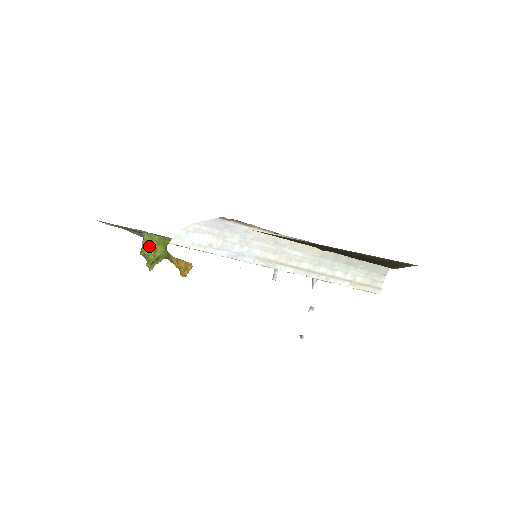
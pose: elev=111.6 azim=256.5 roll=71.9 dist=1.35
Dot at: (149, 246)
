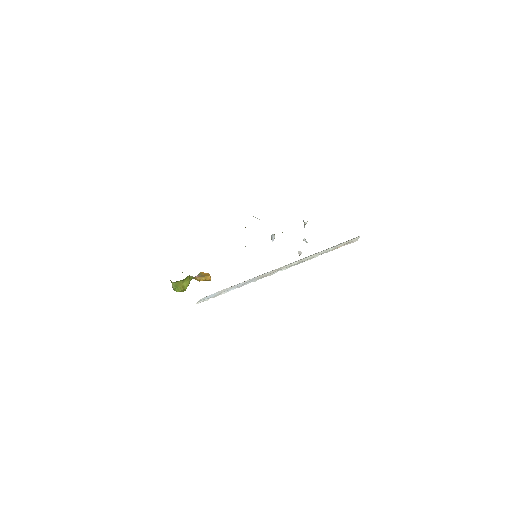
Dot at: (178, 287)
